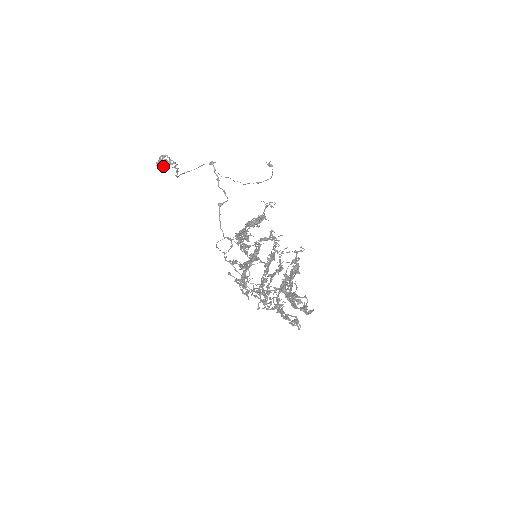
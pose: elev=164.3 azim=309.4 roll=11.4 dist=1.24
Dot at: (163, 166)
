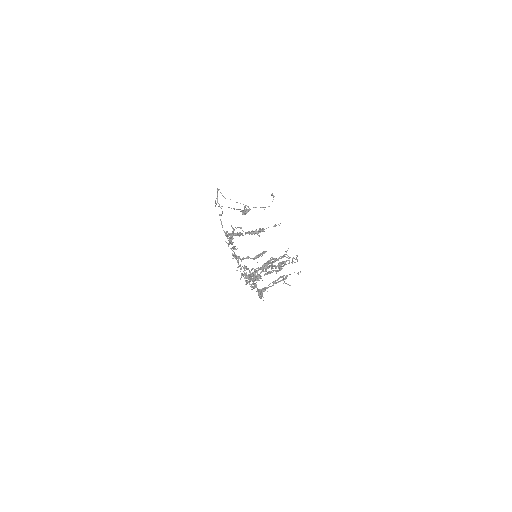
Dot at: (246, 213)
